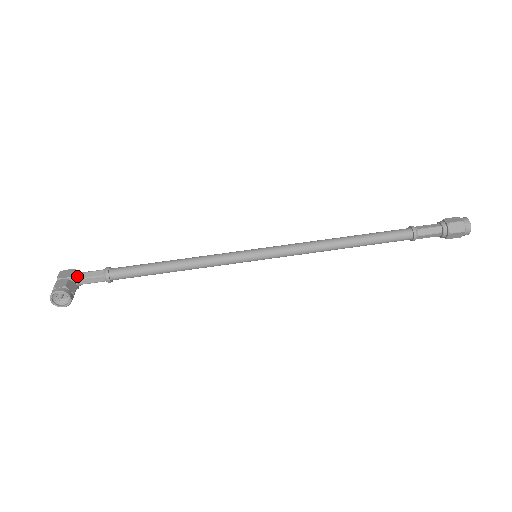
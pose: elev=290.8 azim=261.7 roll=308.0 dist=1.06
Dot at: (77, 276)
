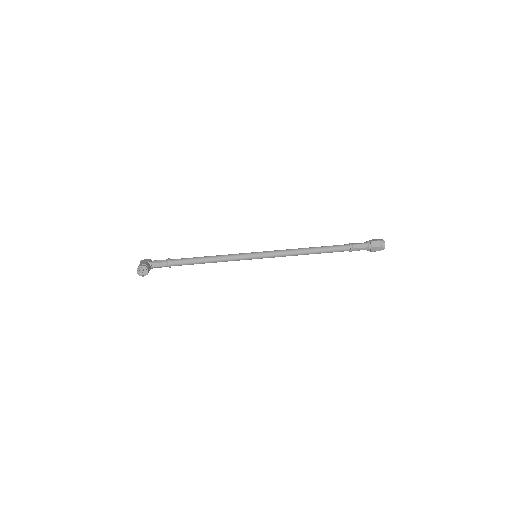
Dot at: (151, 262)
